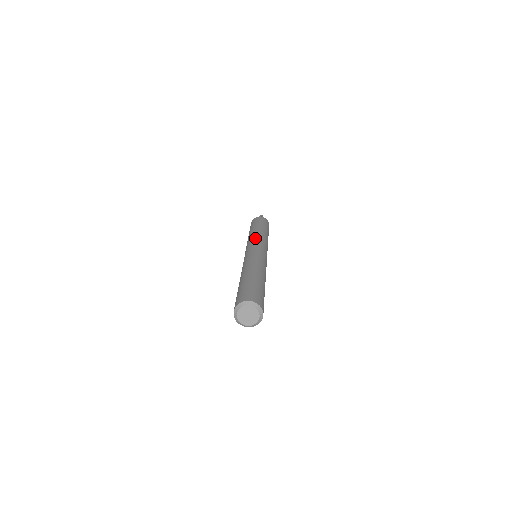
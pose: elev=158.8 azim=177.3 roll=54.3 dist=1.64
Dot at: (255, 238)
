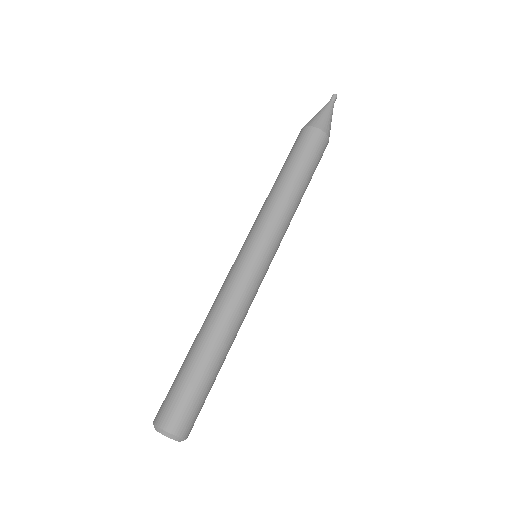
Dot at: (280, 228)
